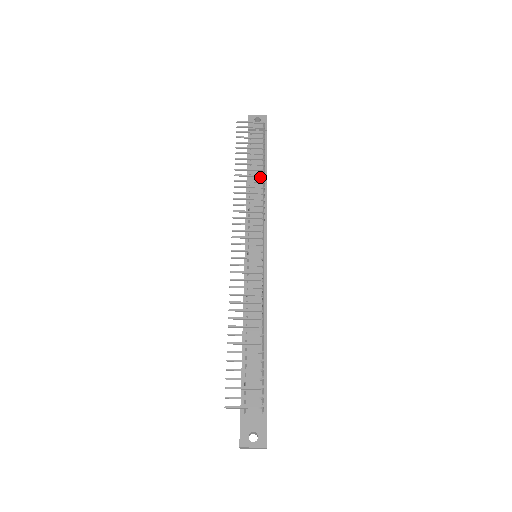
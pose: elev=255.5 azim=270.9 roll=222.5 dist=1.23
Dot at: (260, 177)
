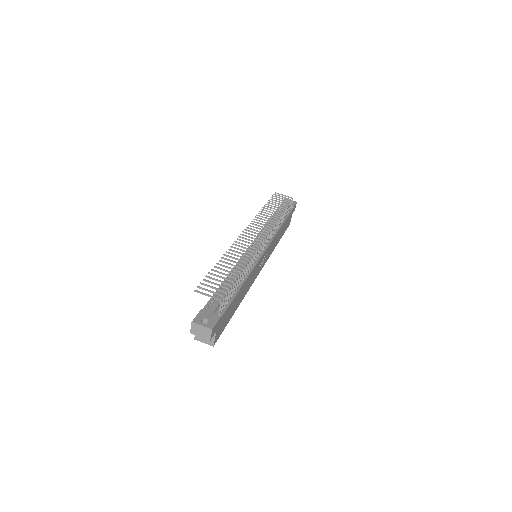
Dot at: occluded
